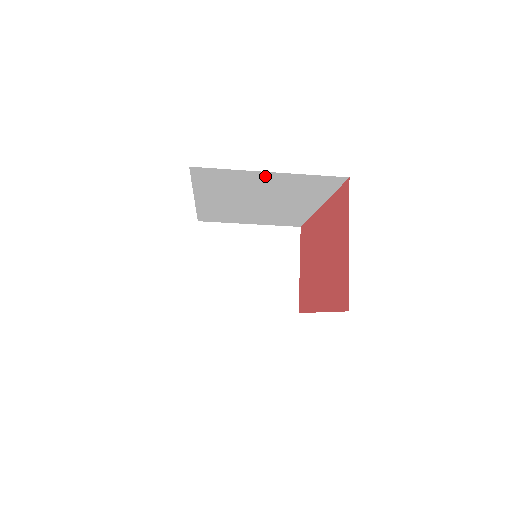
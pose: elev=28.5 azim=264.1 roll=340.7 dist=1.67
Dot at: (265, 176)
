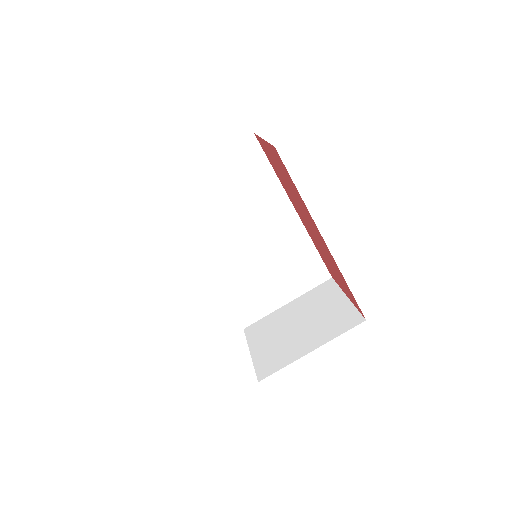
Dot at: (206, 175)
